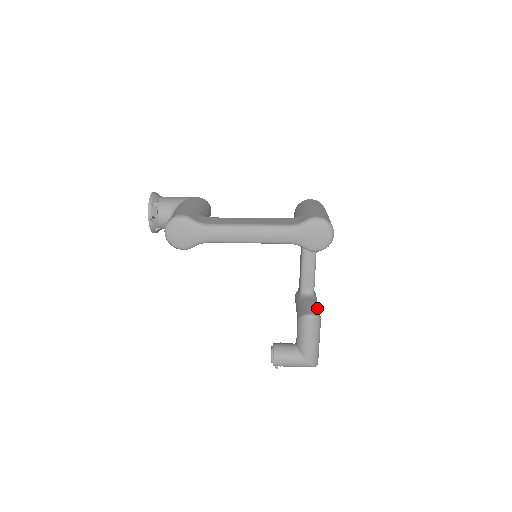
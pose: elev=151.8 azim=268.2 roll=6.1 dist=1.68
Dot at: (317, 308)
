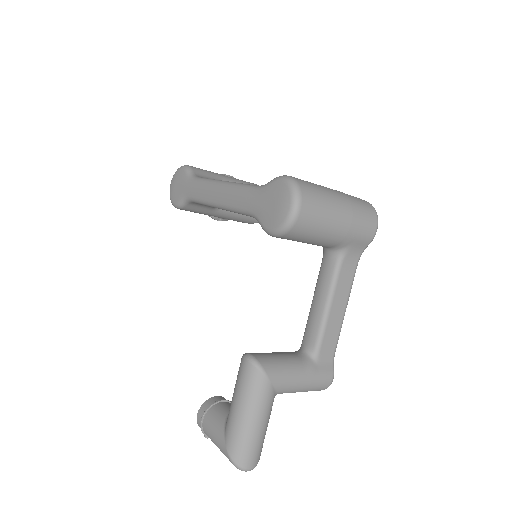
Dot at: (284, 365)
